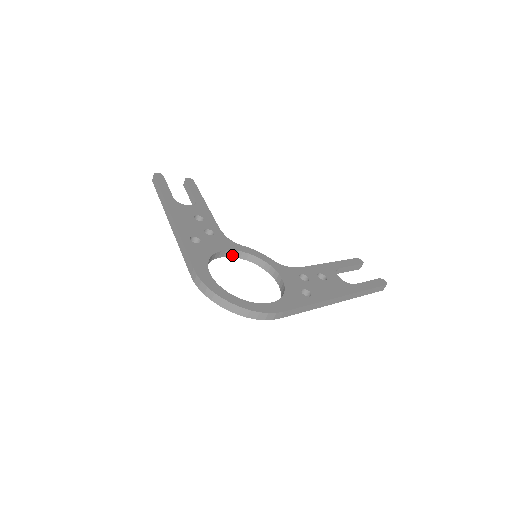
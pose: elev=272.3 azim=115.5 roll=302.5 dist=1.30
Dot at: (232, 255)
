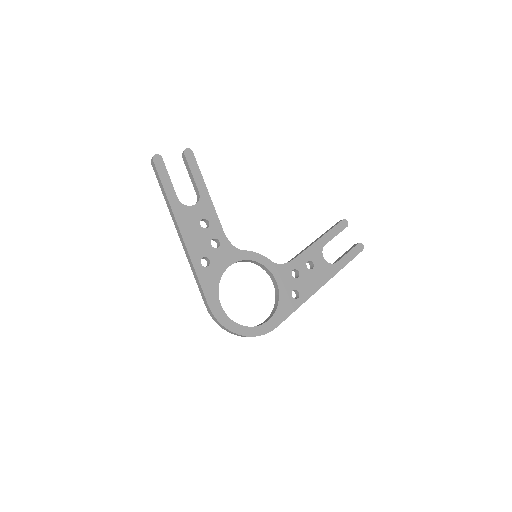
Dot at: (236, 262)
